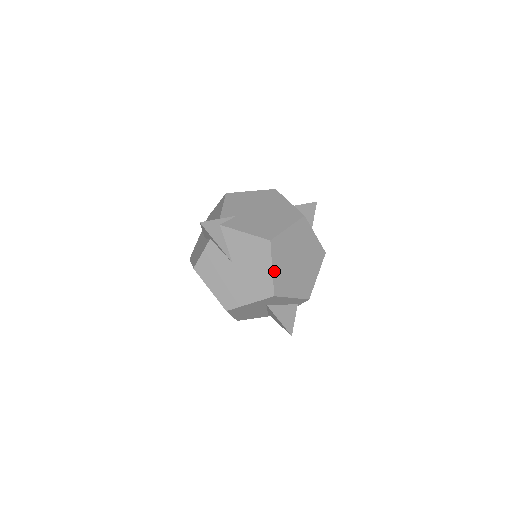
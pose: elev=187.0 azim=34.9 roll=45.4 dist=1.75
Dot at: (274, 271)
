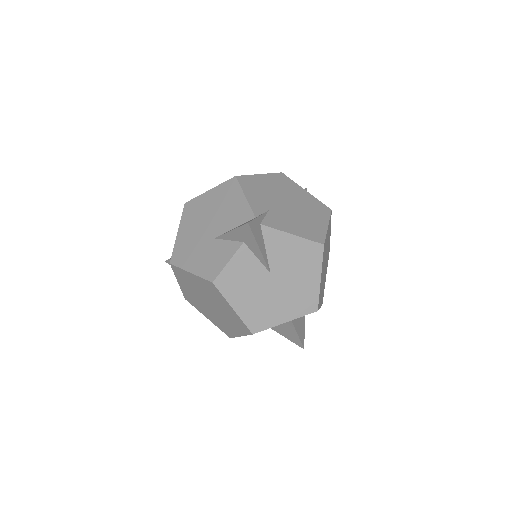
Dot at: (320, 281)
